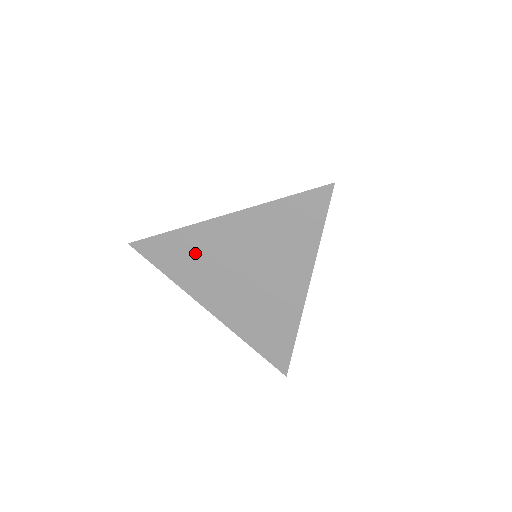
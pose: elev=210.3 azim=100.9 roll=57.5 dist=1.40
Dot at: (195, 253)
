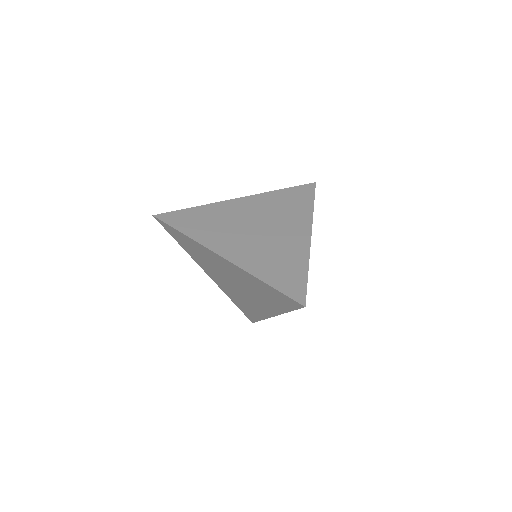
Dot at: (214, 218)
